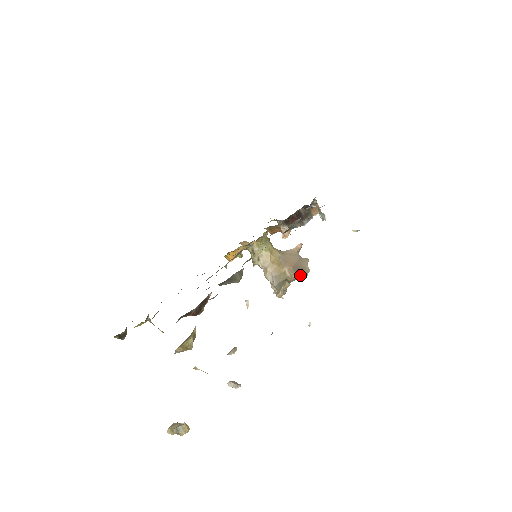
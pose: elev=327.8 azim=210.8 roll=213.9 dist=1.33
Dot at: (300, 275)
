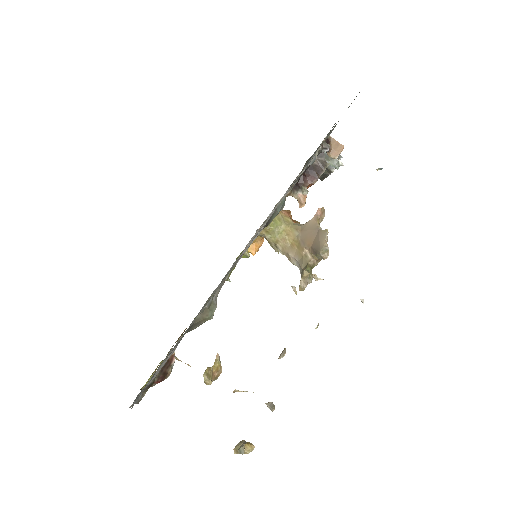
Dot at: (319, 256)
